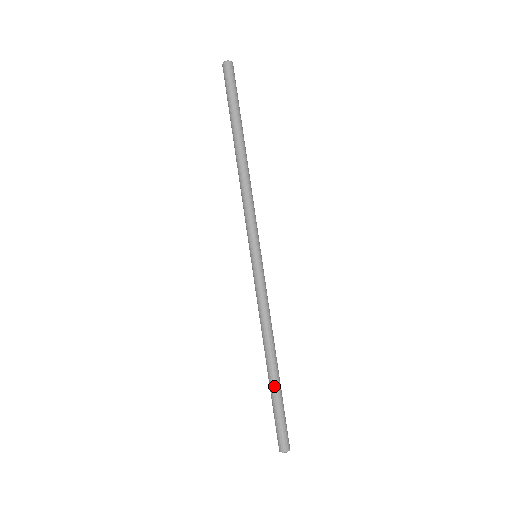
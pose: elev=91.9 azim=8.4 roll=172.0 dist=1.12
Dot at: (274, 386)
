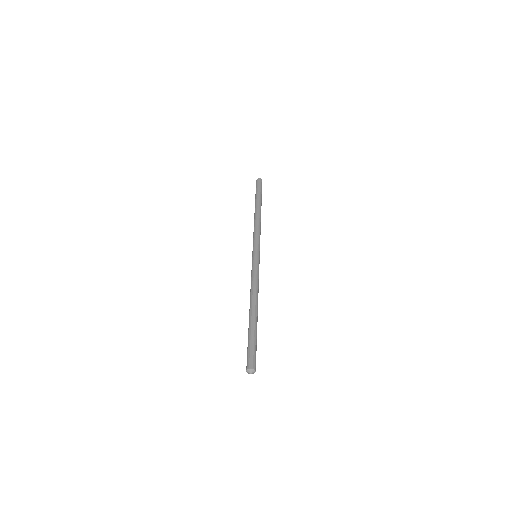
Dot at: (251, 324)
